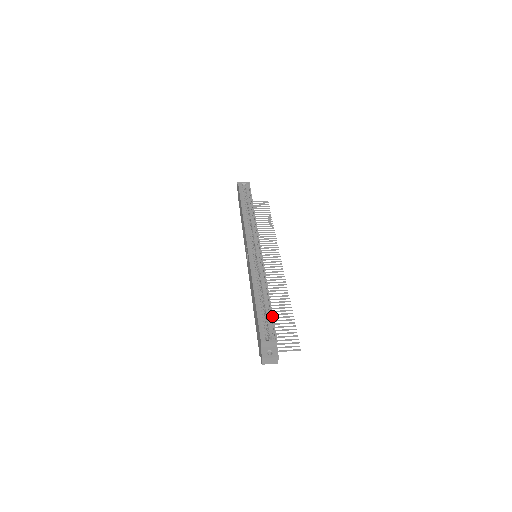
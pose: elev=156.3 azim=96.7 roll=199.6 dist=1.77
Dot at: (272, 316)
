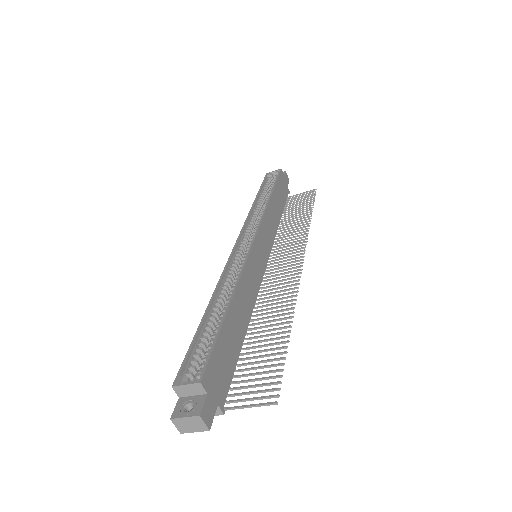
Dot at: (215, 337)
